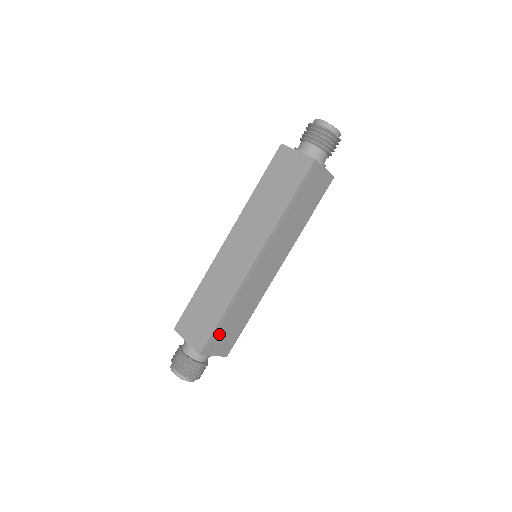
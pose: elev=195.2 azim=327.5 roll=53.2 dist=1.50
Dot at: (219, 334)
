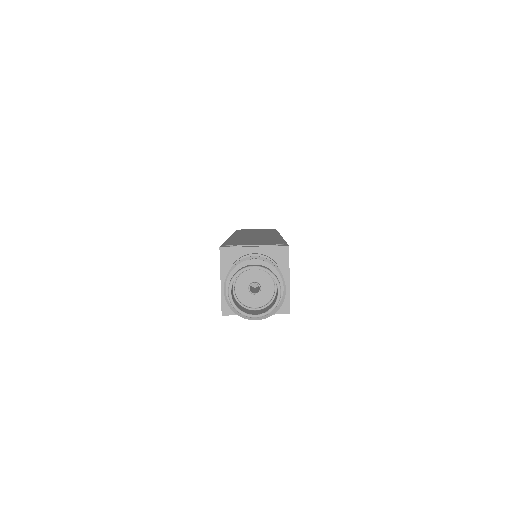
Dot at: occluded
